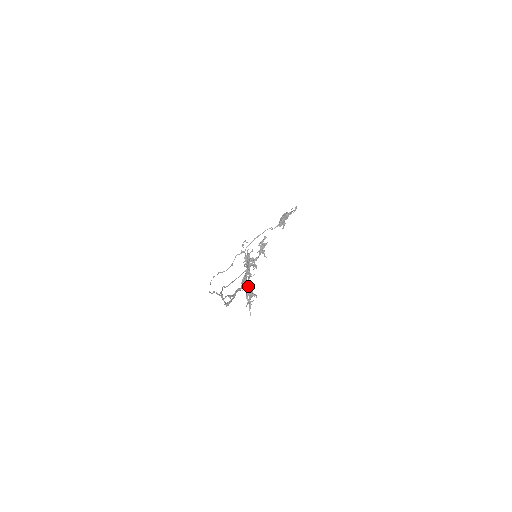
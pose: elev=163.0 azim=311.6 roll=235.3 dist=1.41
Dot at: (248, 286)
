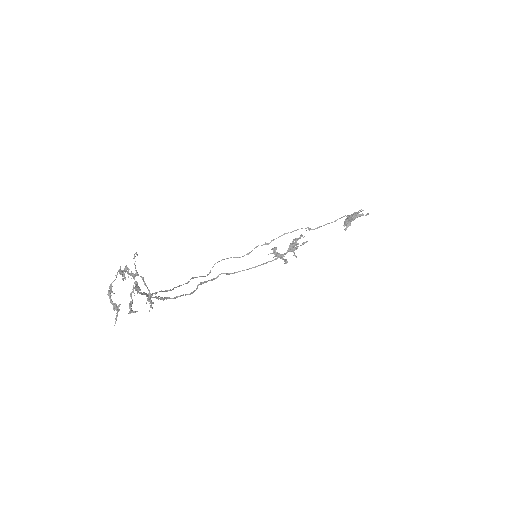
Dot at: (111, 299)
